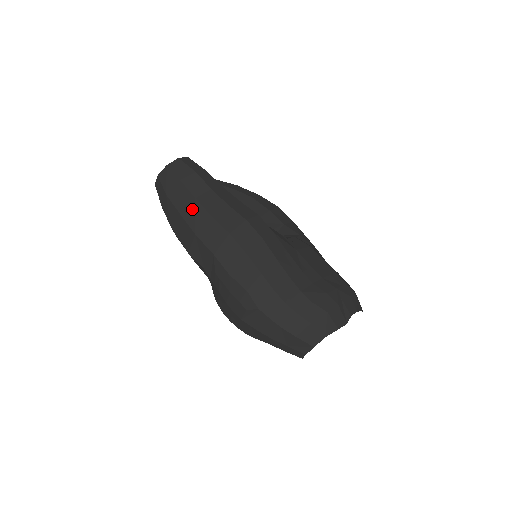
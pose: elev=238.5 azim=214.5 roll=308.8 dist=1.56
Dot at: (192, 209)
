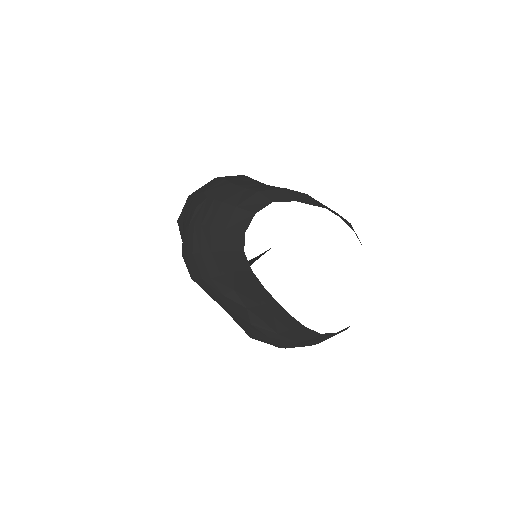
Dot at: occluded
